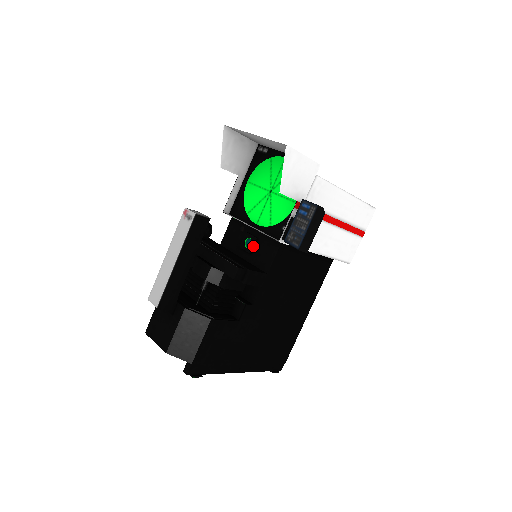
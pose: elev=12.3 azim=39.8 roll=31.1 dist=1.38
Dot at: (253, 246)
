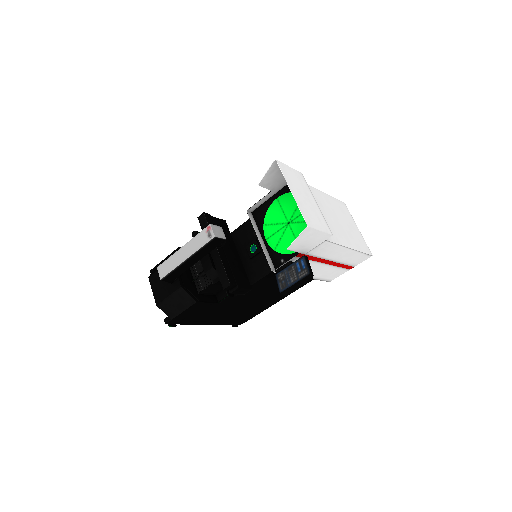
Dot at: (255, 255)
